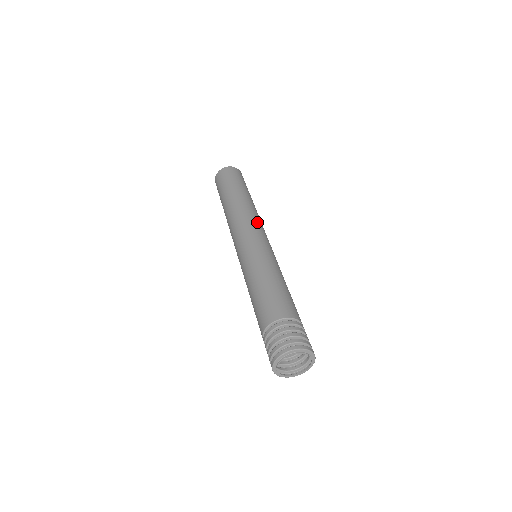
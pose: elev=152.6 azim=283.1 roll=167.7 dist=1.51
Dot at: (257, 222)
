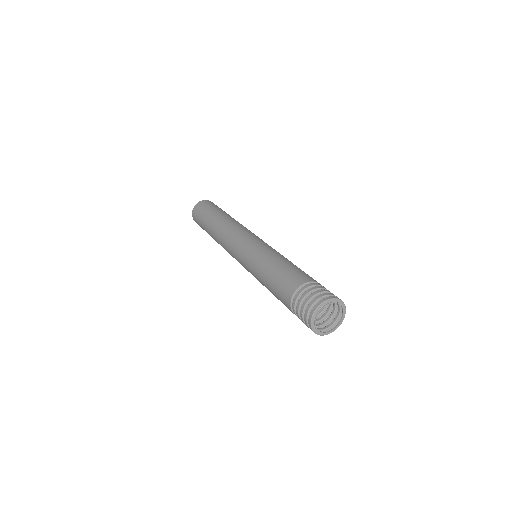
Dot at: occluded
